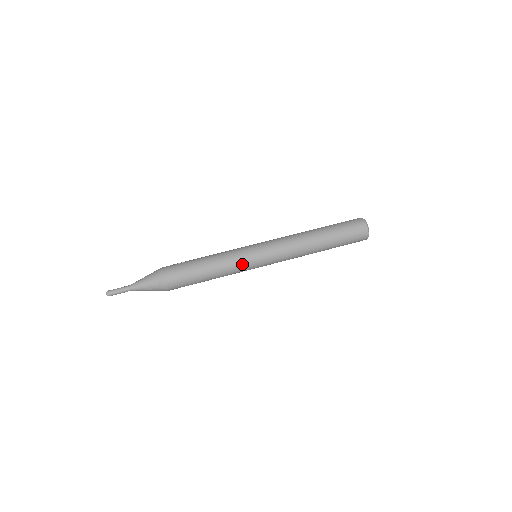
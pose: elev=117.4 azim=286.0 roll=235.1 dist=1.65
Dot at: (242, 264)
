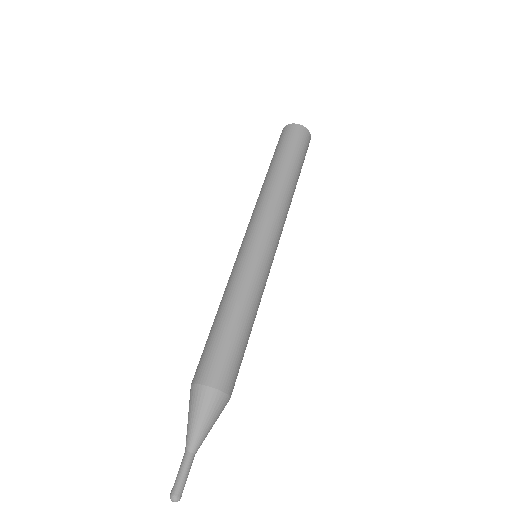
Dot at: (248, 268)
